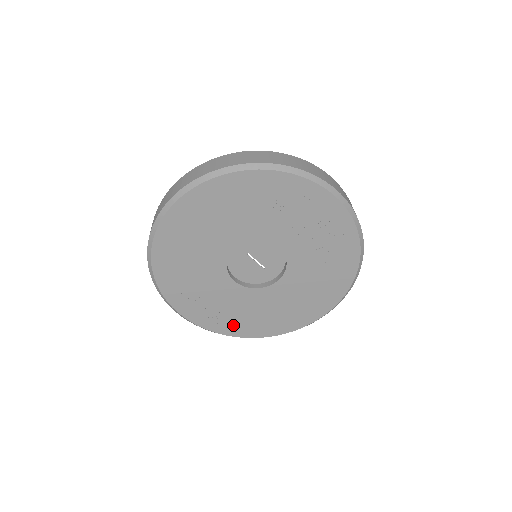
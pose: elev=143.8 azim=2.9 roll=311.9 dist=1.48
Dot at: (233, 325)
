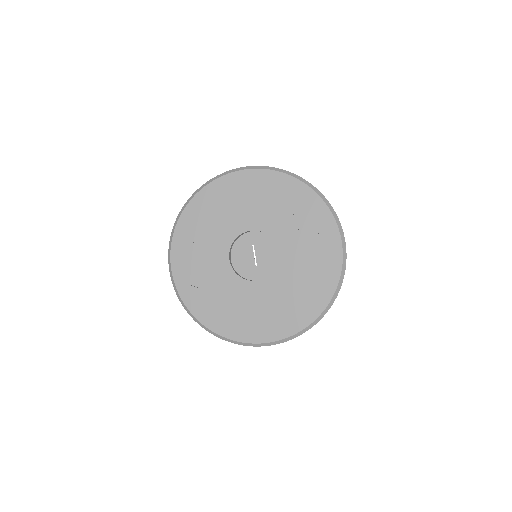
Dot at: (199, 301)
